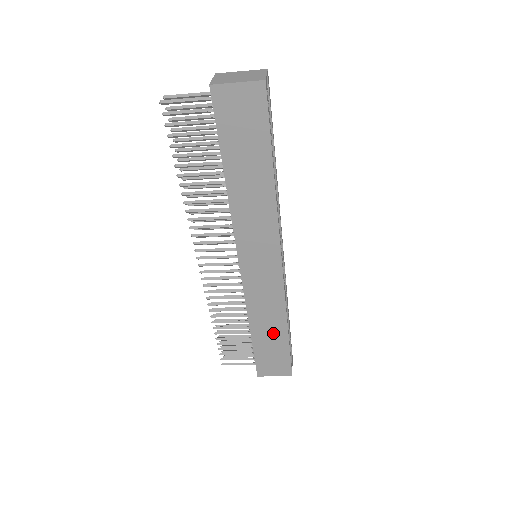
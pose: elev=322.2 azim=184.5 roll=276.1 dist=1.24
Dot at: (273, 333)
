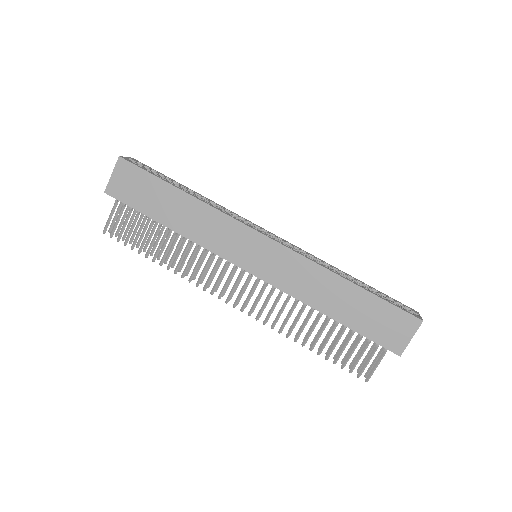
Dot at: (343, 297)
